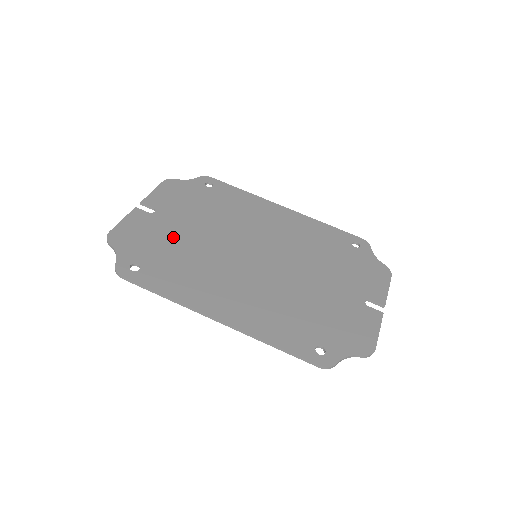
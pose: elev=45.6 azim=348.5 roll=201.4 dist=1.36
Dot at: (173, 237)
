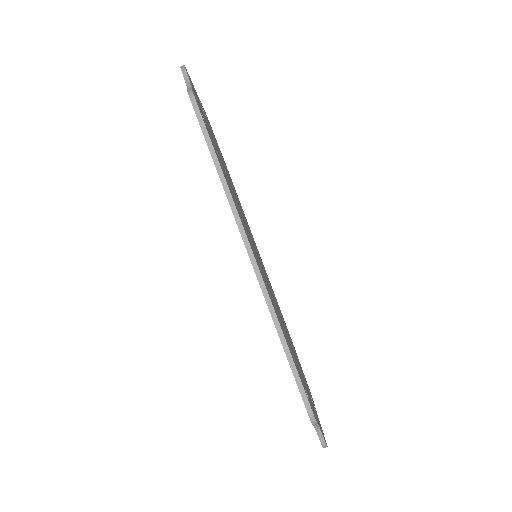
Dot at: occluded
